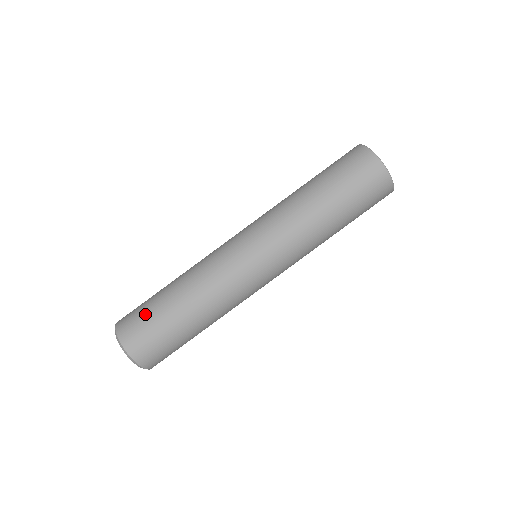
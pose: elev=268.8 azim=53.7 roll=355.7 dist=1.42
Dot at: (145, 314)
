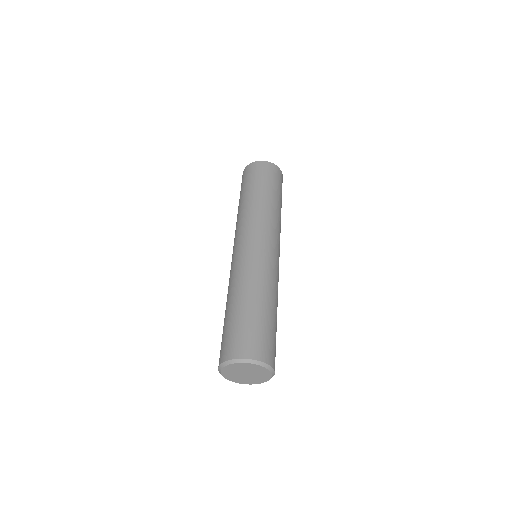
Dot at: (227, 332)
